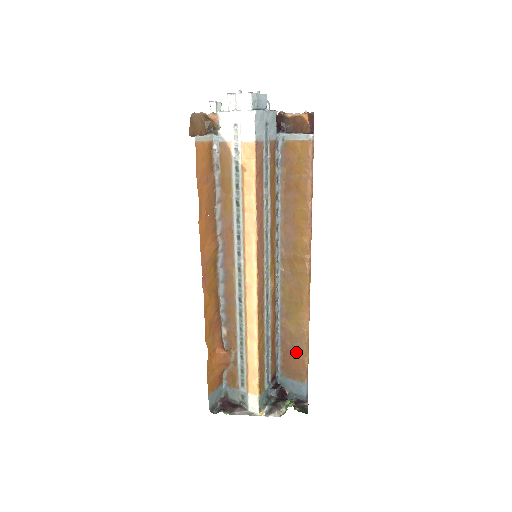
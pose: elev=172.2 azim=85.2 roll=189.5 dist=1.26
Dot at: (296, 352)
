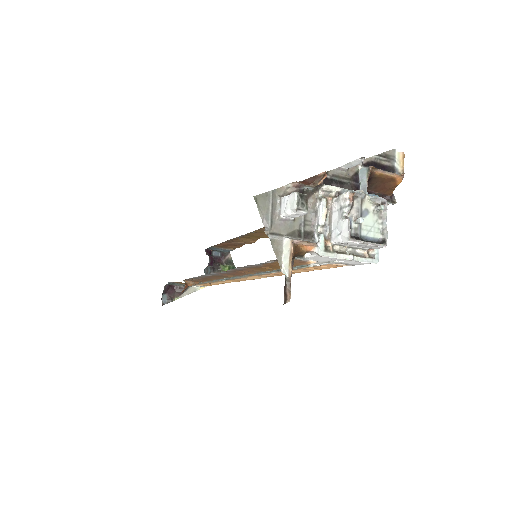
Dot at: (237, 245)
